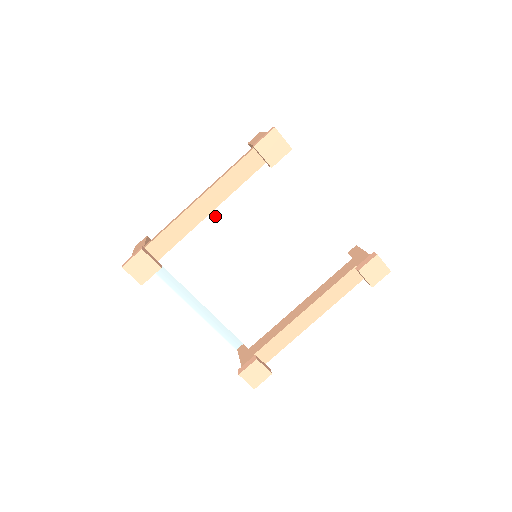
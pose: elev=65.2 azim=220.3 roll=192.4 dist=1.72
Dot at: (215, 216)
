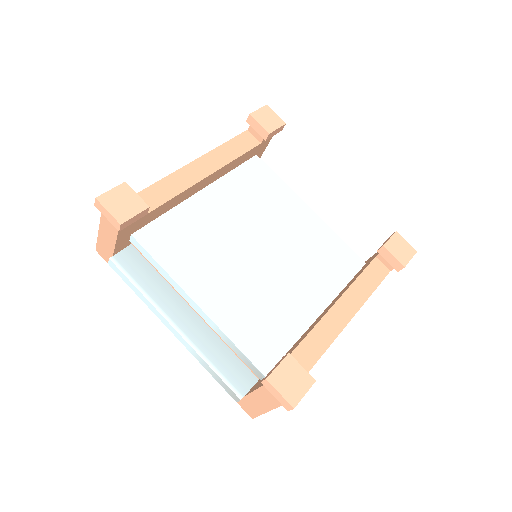
Dot at: (206, 198)
